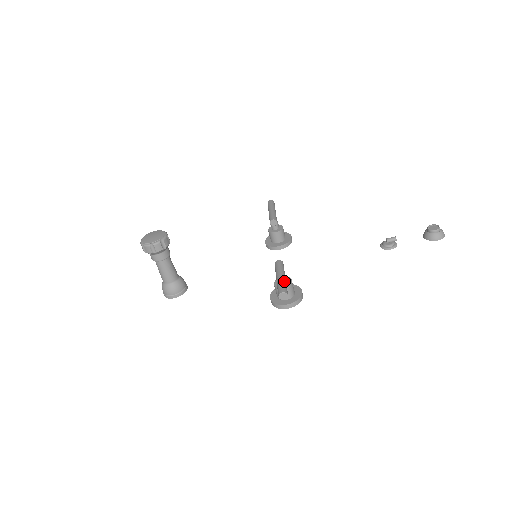
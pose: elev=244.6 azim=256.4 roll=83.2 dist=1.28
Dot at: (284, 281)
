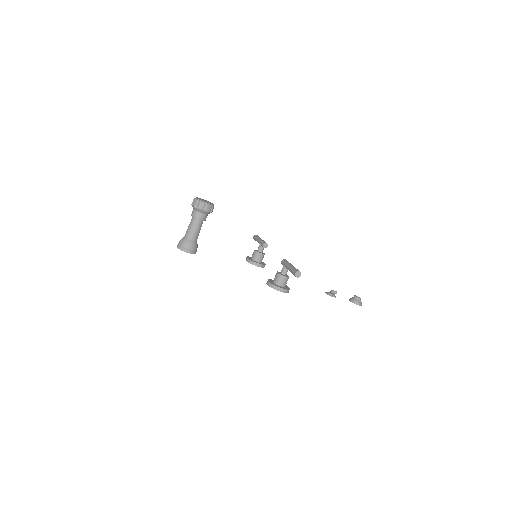
Dot at: occluded
